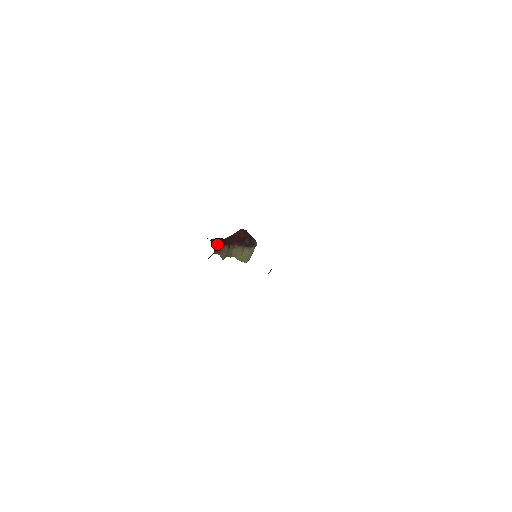
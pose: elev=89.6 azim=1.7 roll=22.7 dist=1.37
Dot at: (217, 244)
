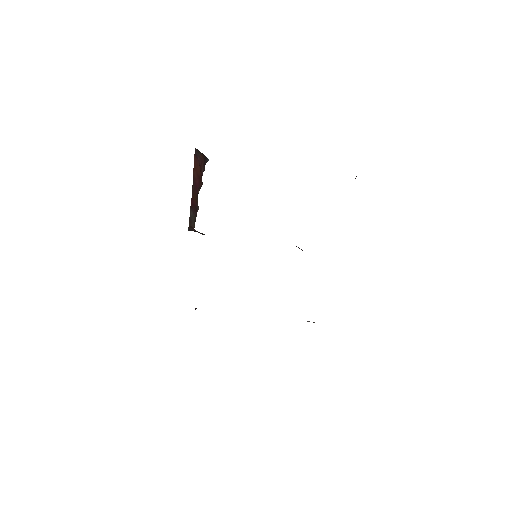
Dot at: (194, 223)
